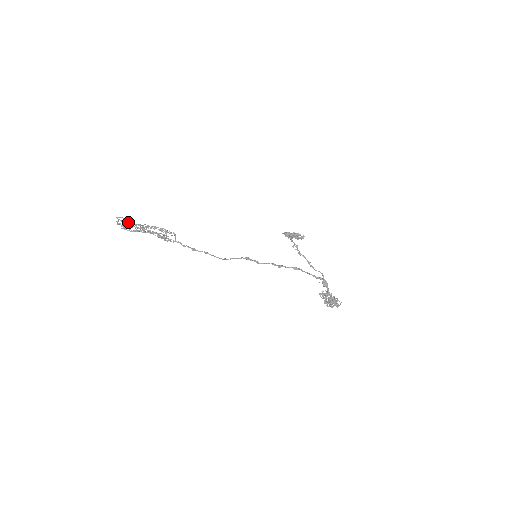
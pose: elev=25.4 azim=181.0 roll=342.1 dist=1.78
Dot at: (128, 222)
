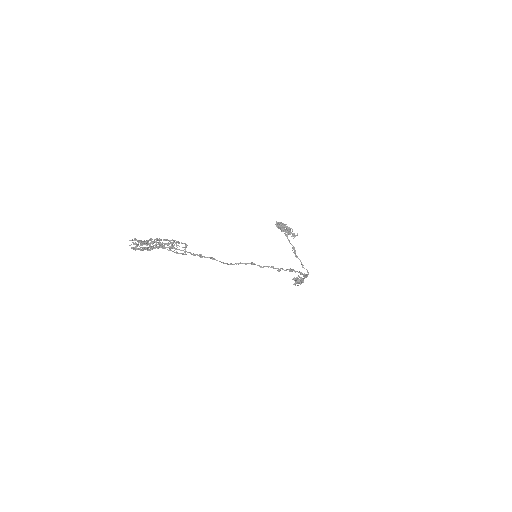
Dot at: (142, 243)
